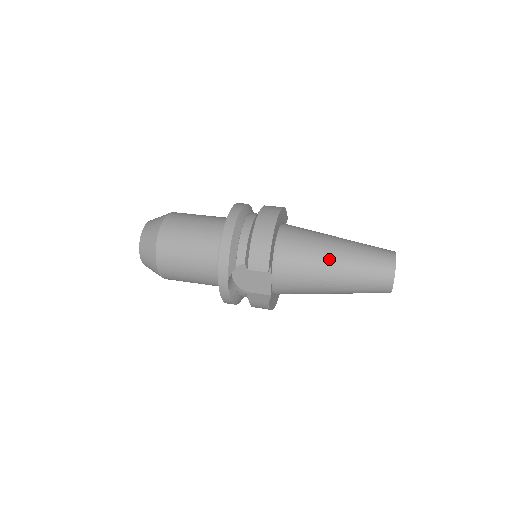
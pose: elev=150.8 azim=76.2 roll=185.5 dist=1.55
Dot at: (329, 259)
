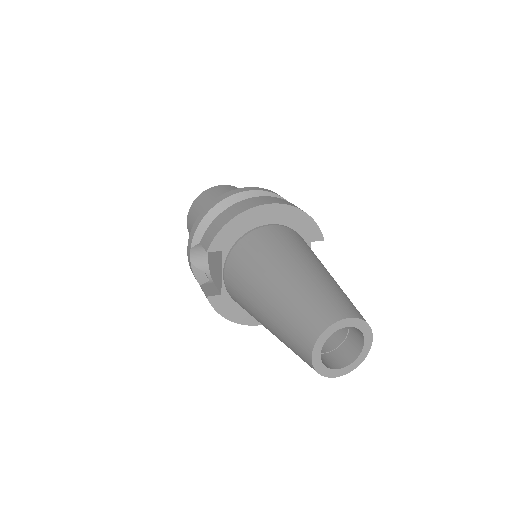
Dot at: (271, 274)
